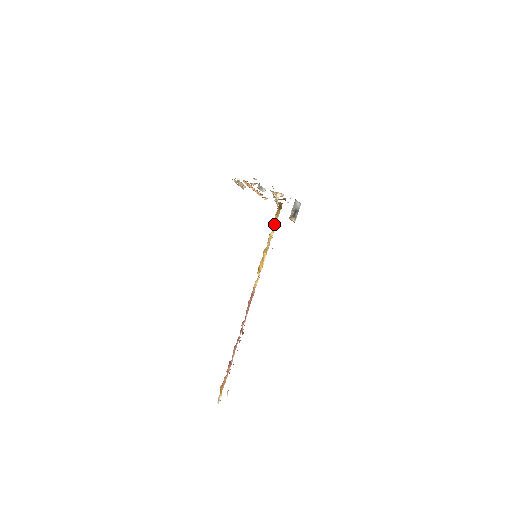
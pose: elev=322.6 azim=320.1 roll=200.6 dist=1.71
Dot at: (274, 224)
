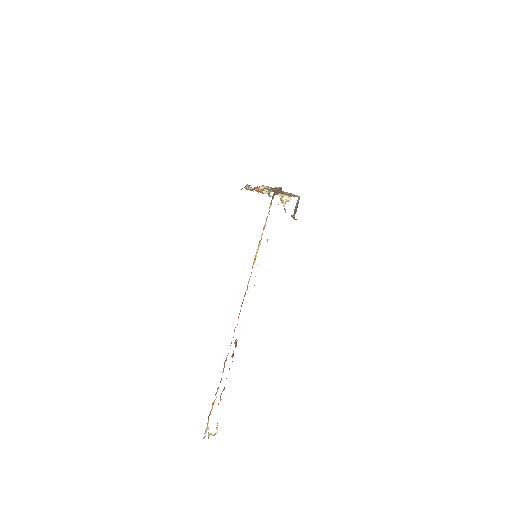
Dot at: (268, 212)
